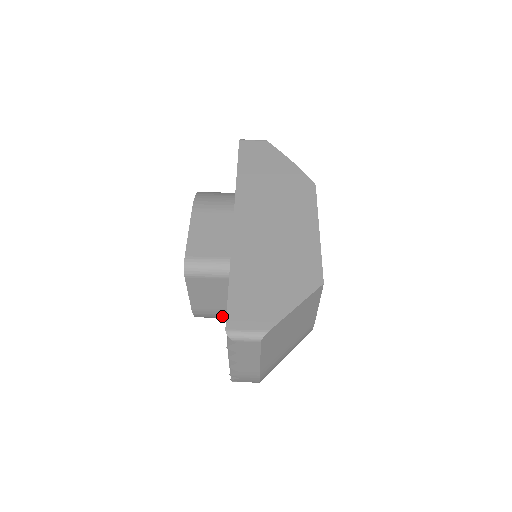
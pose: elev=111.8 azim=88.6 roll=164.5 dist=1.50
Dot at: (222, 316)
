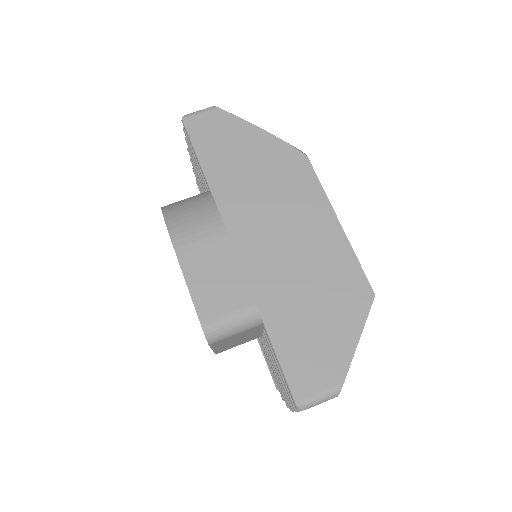
Dot at: occluded
